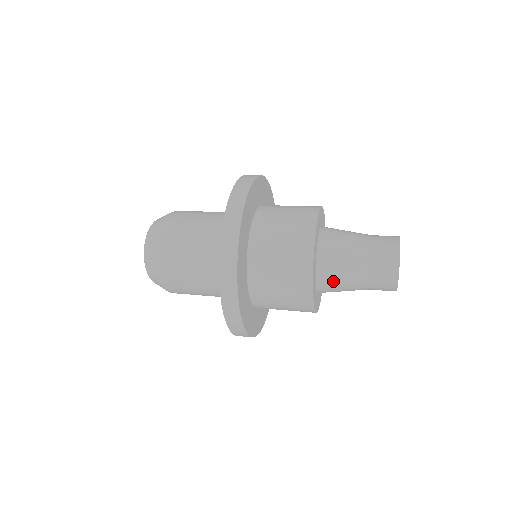
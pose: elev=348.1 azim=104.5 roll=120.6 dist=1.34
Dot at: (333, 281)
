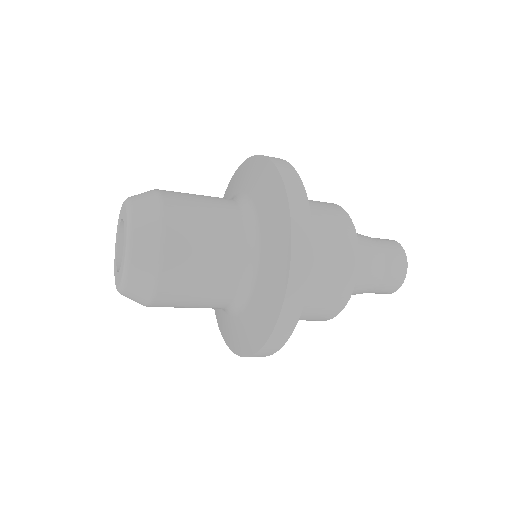
Dot at: occluded
